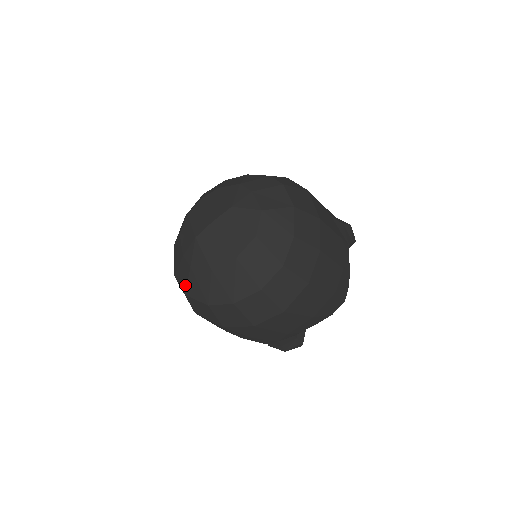
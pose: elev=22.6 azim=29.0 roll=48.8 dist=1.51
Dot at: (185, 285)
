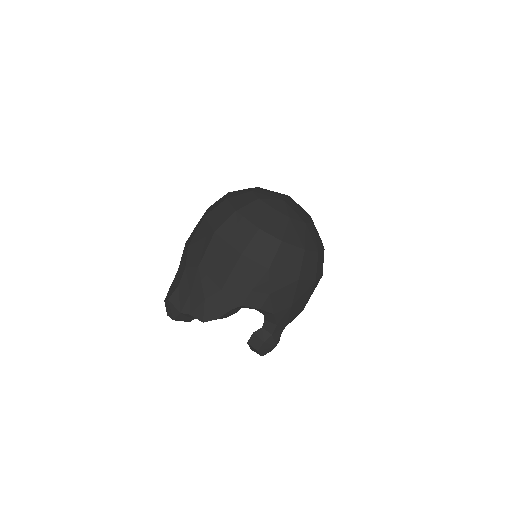
Dot at: (282, 232)
